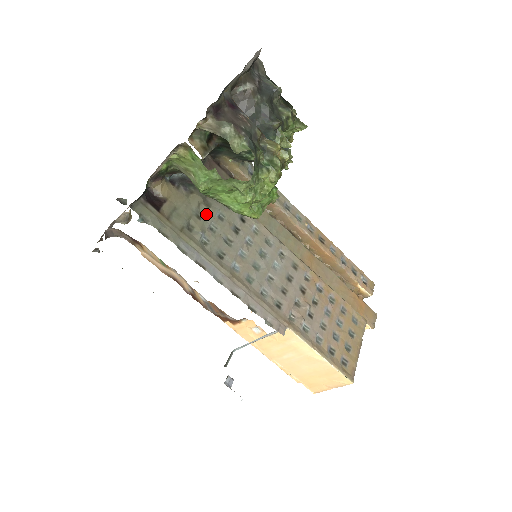
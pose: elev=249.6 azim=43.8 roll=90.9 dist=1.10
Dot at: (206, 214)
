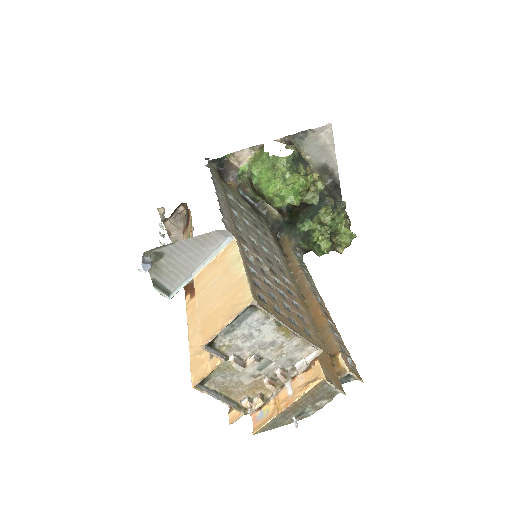
Dot at: (244, 207)
